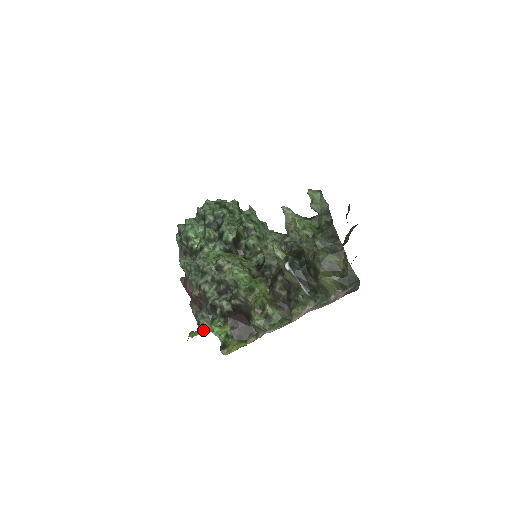
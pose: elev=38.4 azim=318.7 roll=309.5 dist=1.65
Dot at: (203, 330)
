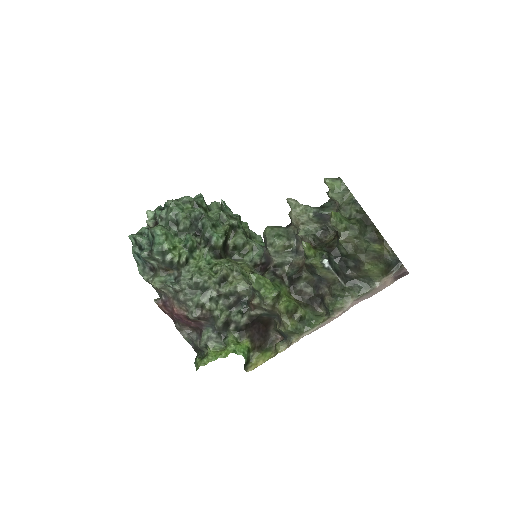
Dot at: (218, 353)
